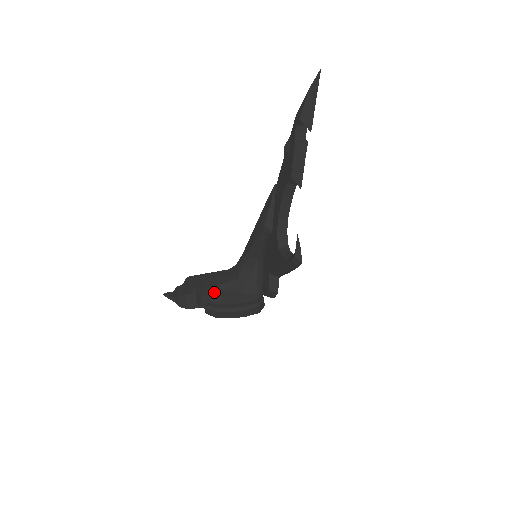
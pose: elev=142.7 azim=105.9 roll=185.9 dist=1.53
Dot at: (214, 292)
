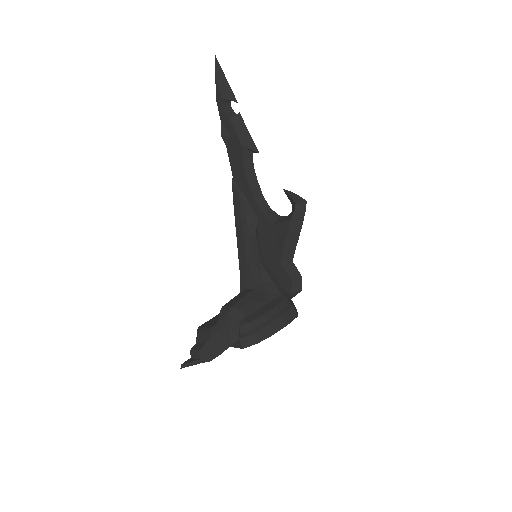
Dot at: (238, 311)
